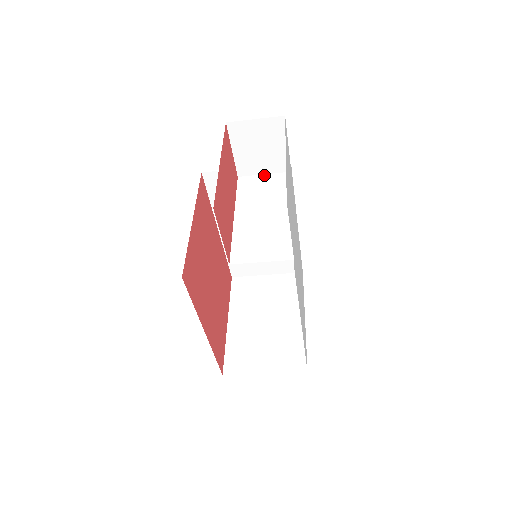
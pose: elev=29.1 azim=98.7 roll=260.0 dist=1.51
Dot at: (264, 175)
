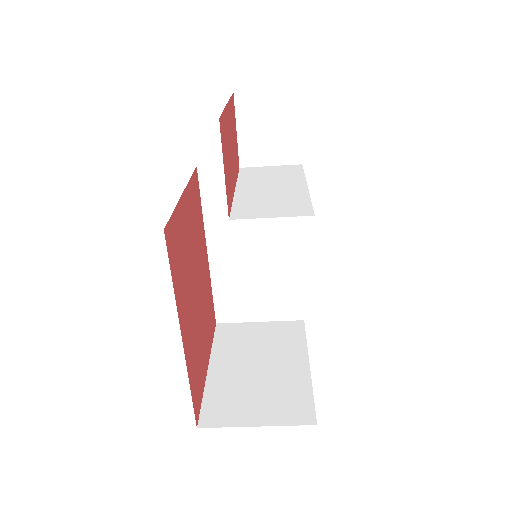
Dot at: (270, 166)
